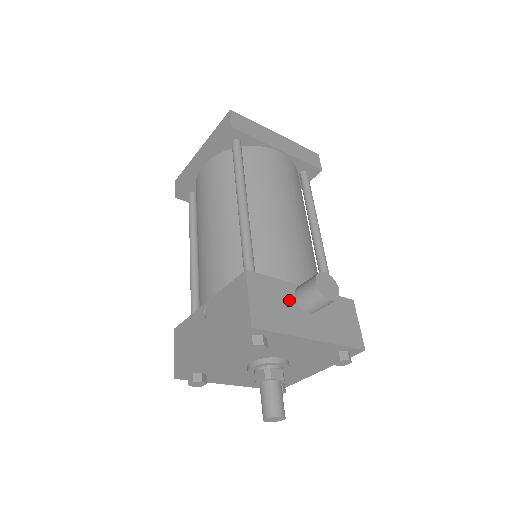
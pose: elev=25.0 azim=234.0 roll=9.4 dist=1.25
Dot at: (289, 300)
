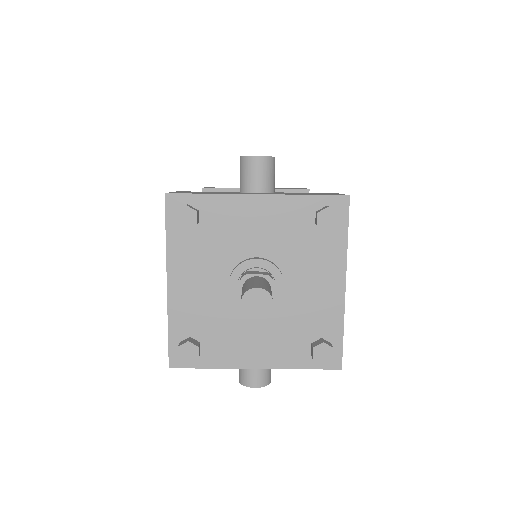
Dot at: occluded
